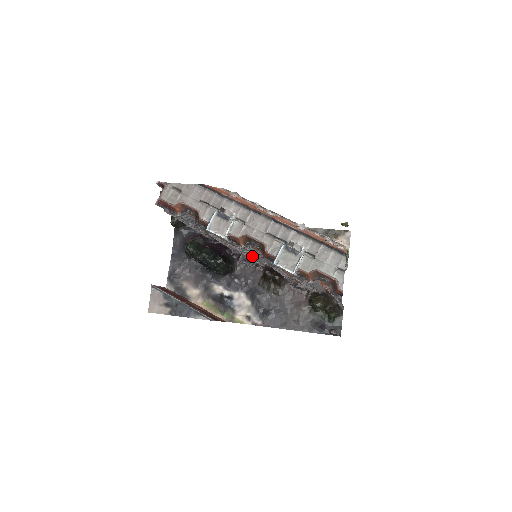
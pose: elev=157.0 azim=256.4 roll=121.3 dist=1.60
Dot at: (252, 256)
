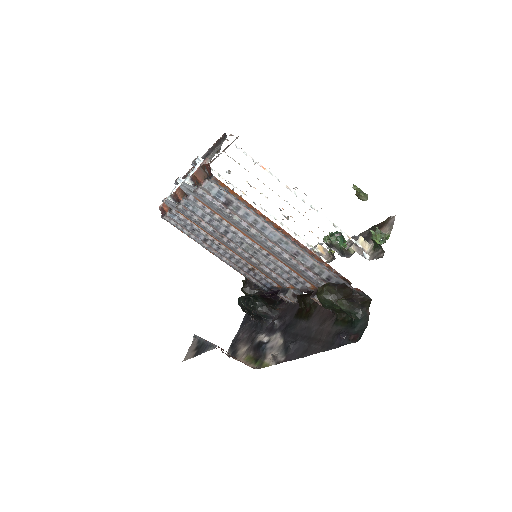
Dot at: (240, 247)
